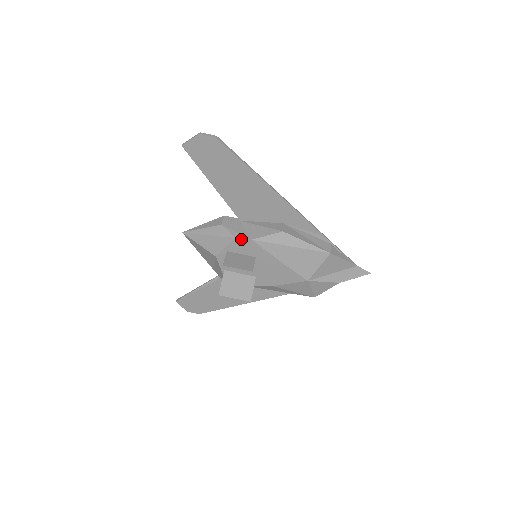
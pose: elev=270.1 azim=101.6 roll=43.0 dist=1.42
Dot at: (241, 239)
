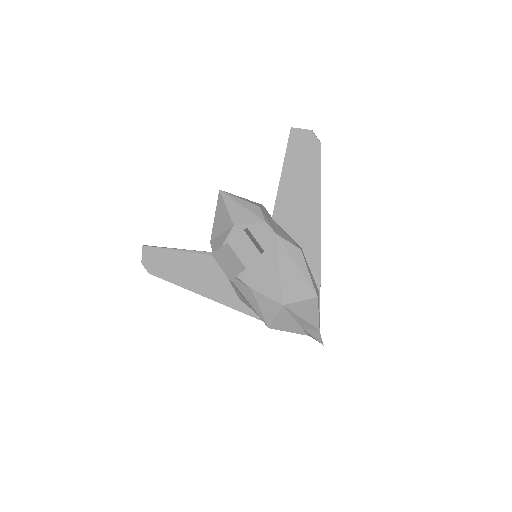
Dot at: (269, 227)
